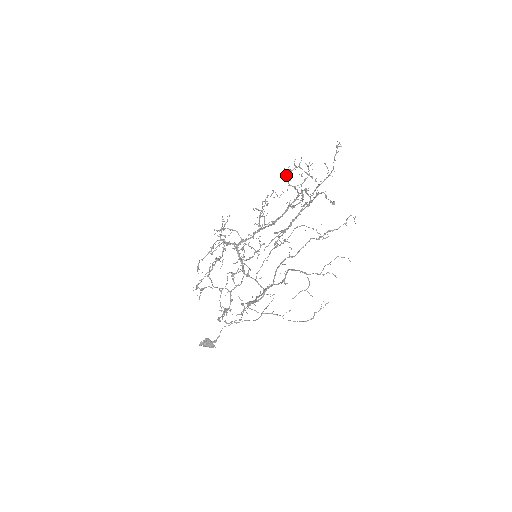
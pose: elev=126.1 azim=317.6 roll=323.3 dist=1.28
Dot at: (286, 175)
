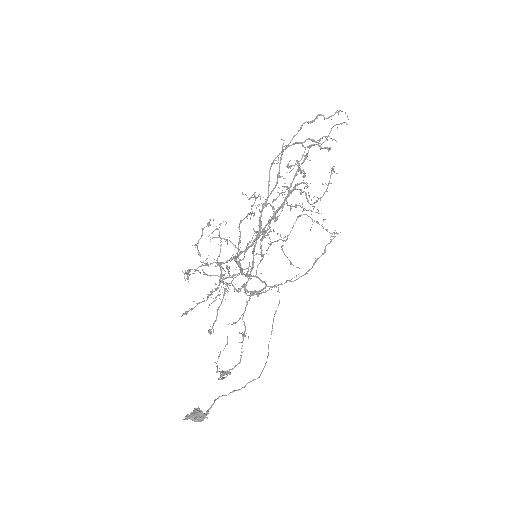
Dot at: (286, 203)
